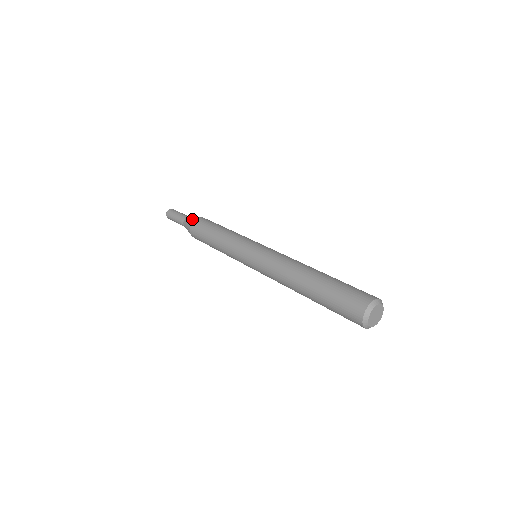
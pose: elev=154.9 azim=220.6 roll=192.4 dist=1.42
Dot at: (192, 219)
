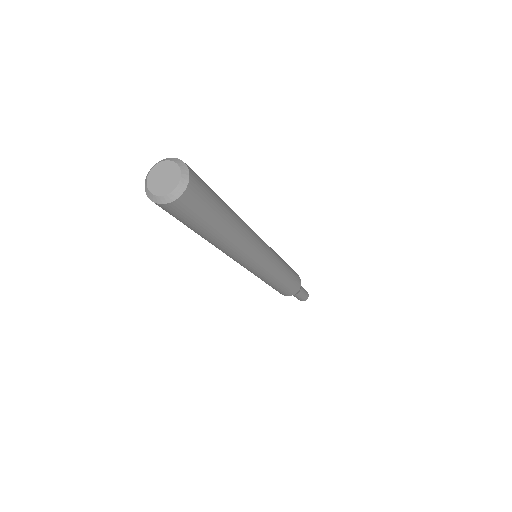
Dot at: occluded
